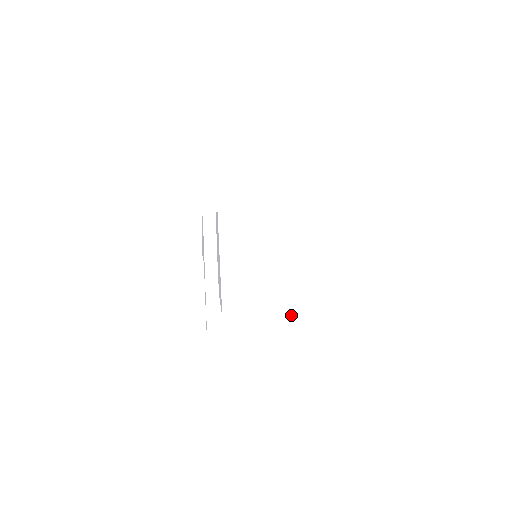
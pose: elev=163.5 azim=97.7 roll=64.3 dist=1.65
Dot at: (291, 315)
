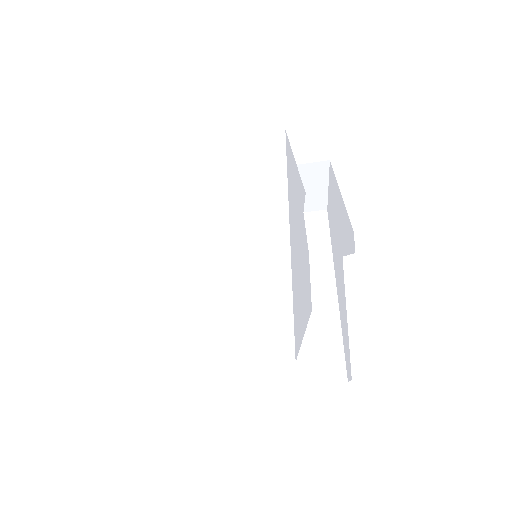
Dot at: (298, 356)
